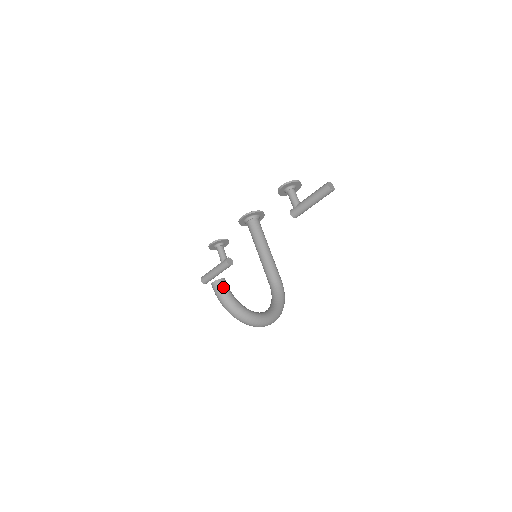
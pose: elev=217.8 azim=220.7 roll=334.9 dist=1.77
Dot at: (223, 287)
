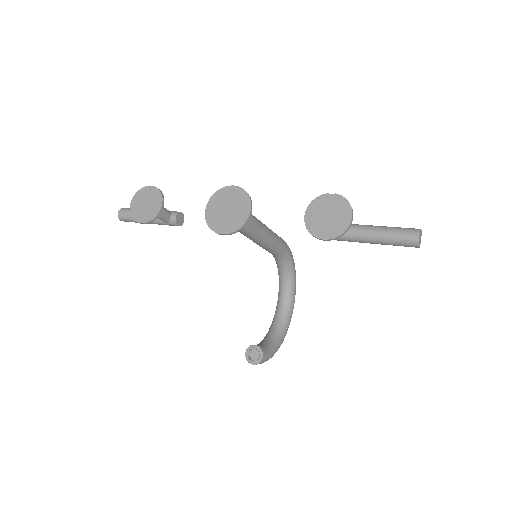
Dot at: (266, 360)
